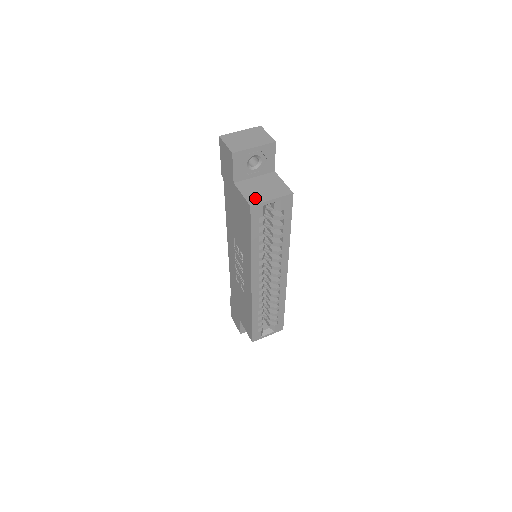
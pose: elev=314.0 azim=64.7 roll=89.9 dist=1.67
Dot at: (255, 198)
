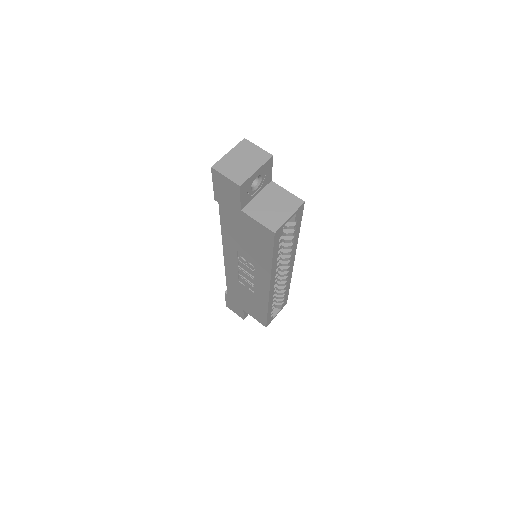
Dot at: (273, 222)
